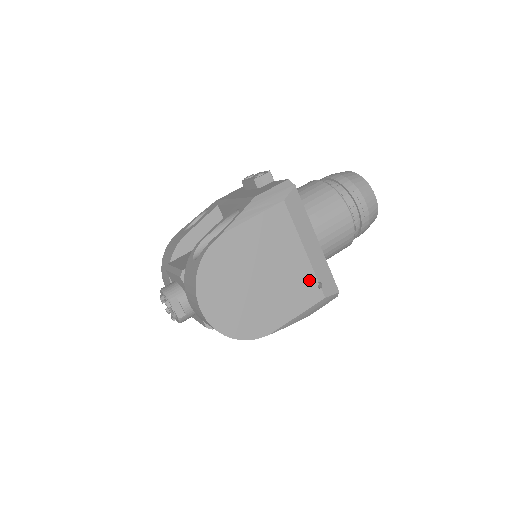
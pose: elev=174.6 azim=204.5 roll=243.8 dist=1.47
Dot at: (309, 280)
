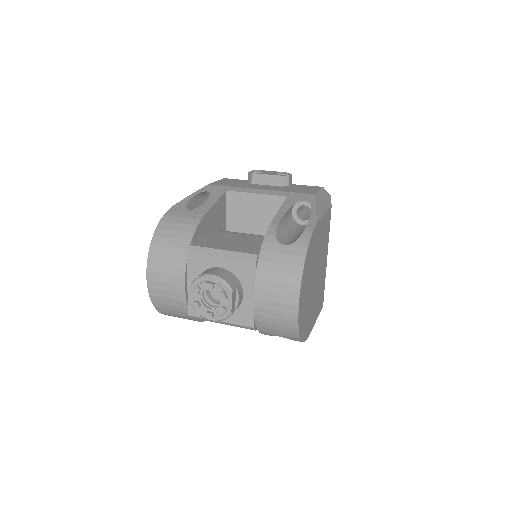
Dot at: (323, 287)
